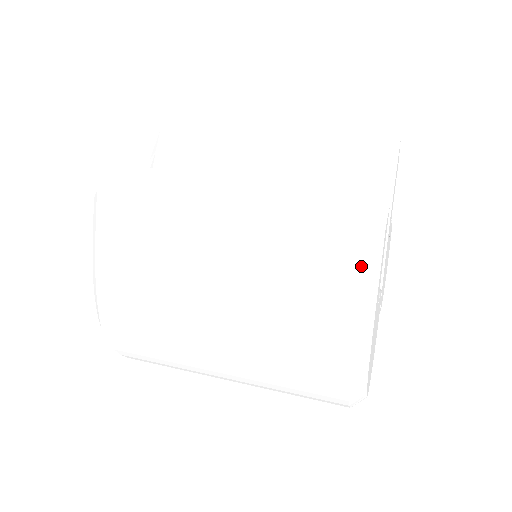
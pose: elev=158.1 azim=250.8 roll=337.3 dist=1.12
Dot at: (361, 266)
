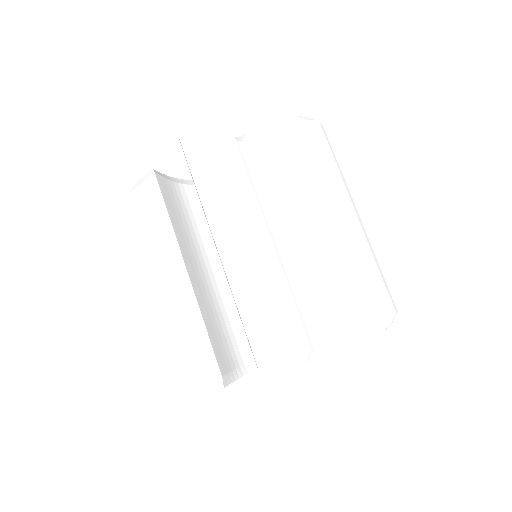
Dot at: occluded
